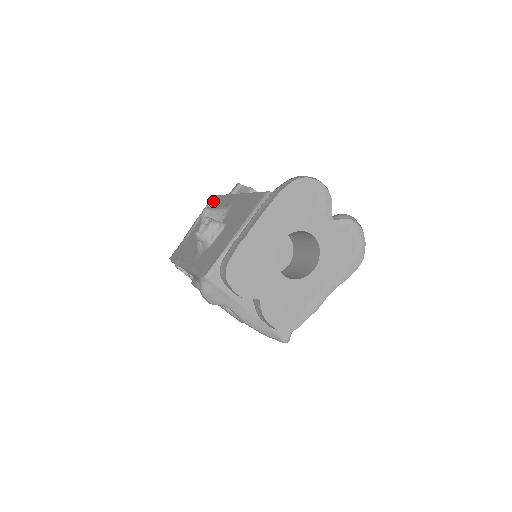
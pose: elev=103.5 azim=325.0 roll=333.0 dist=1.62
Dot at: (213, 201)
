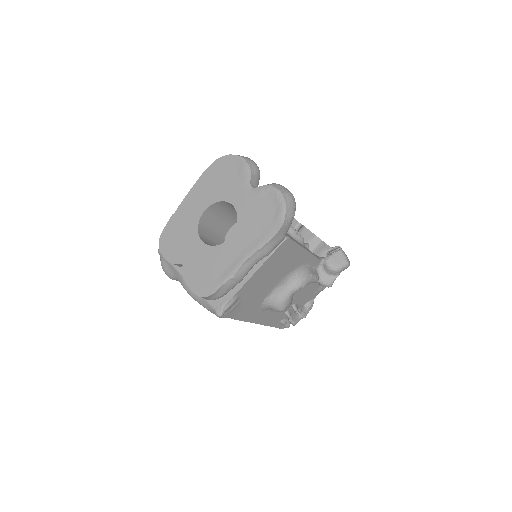
Dot at: occluded
